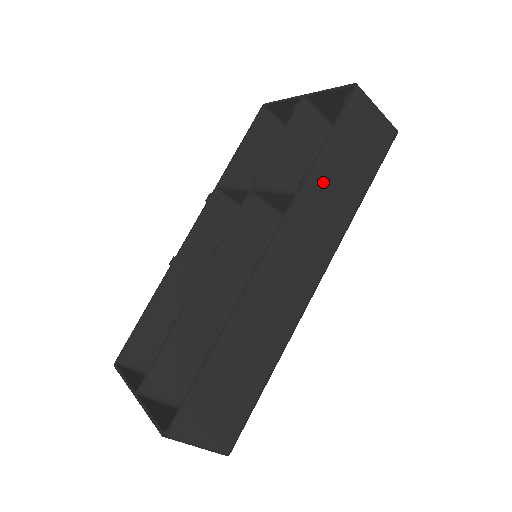
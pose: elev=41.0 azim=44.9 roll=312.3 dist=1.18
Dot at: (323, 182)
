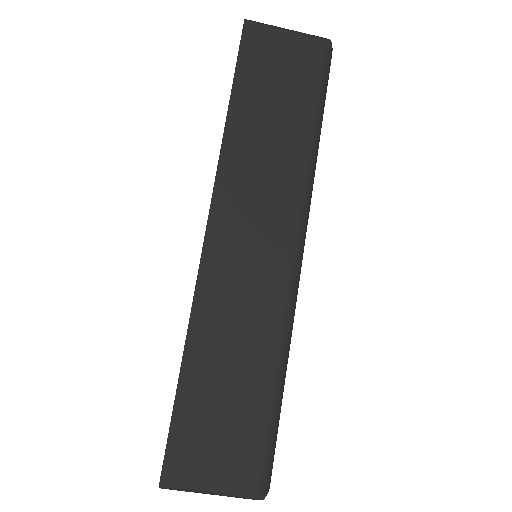
Dot at: (248, 133)
